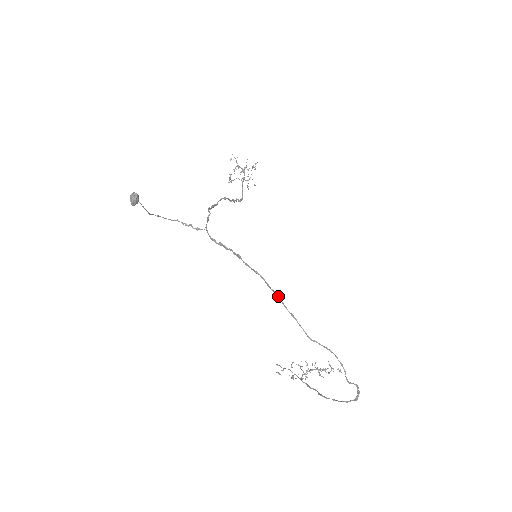
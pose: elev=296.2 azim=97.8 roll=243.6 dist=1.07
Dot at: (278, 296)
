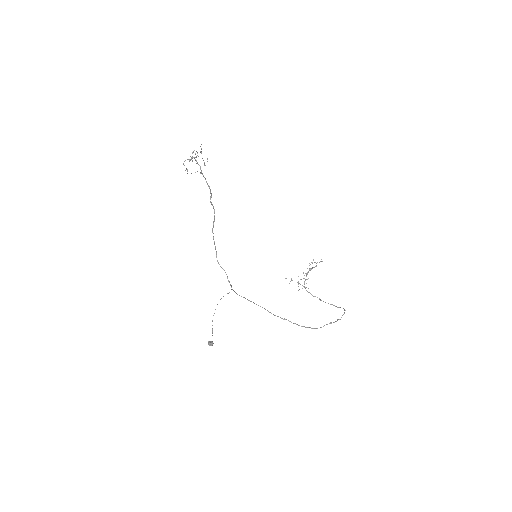
Dot at: (302, 326)
